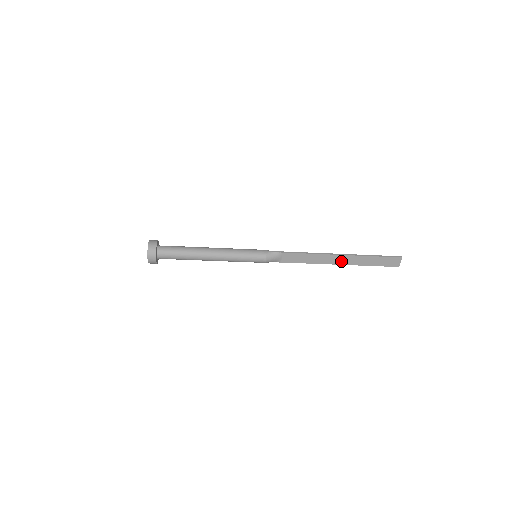
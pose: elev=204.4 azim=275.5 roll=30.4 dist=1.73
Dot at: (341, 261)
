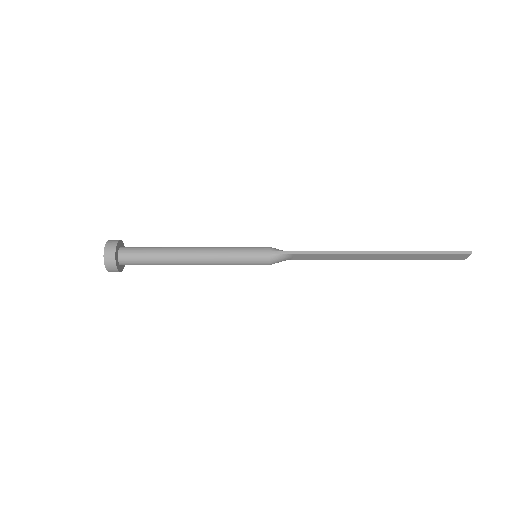
Dot at: (379, 258)
